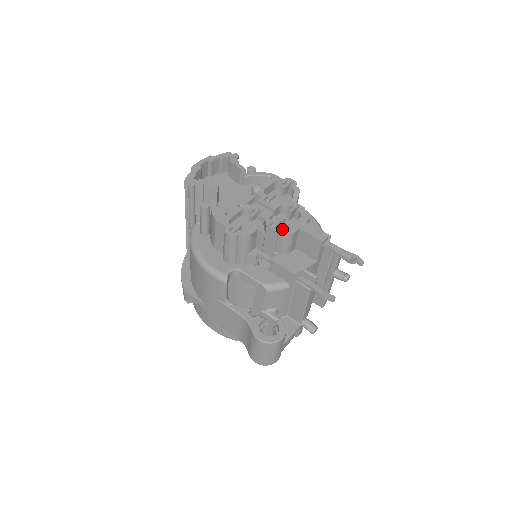
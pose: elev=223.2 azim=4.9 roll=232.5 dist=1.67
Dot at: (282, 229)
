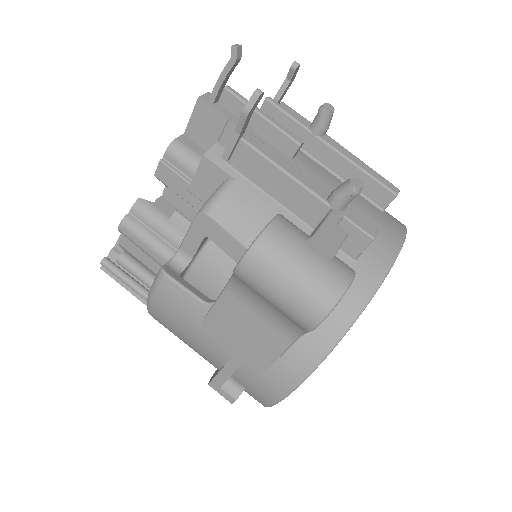
Dot at: (166, 155)
